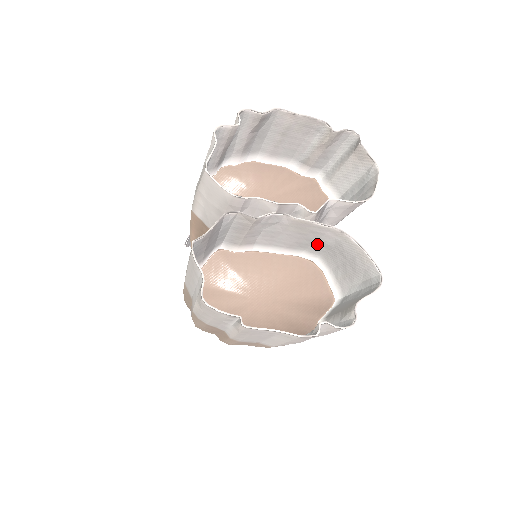
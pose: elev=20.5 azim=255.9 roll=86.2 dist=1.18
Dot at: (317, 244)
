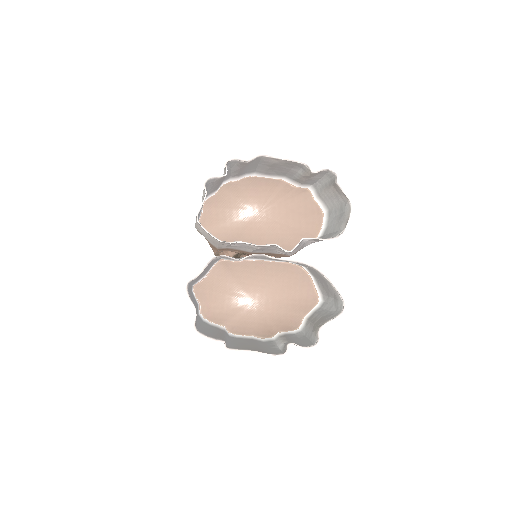
Dot at: (299, 264)
